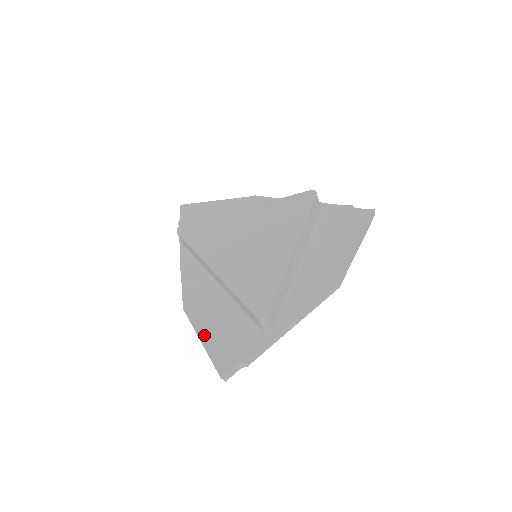
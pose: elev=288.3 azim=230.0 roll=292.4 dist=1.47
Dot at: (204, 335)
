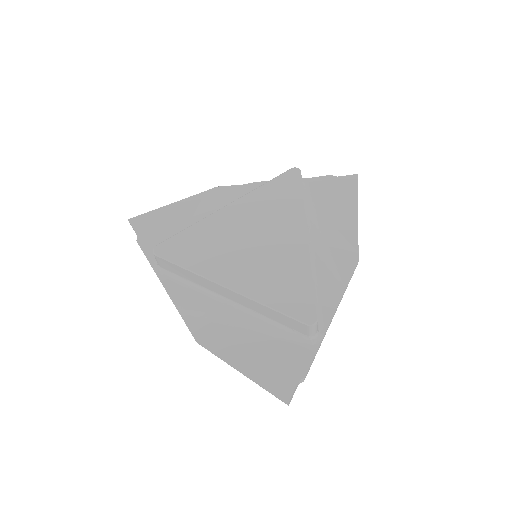
Dot at: (240, 364)
